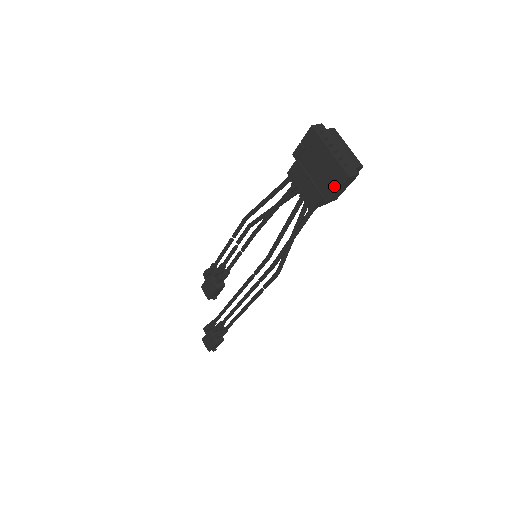
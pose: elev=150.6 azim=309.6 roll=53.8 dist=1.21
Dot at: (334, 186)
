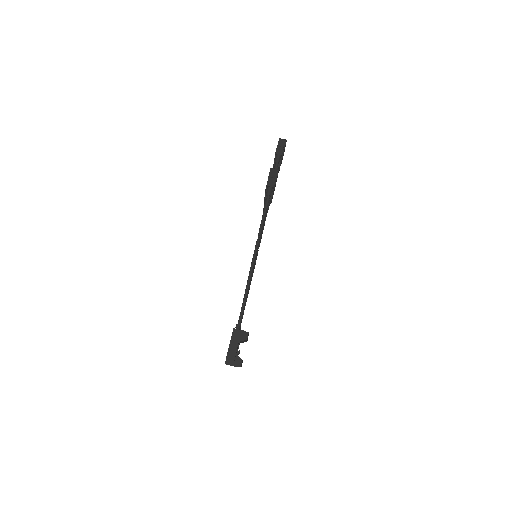
Dot at: occluded
